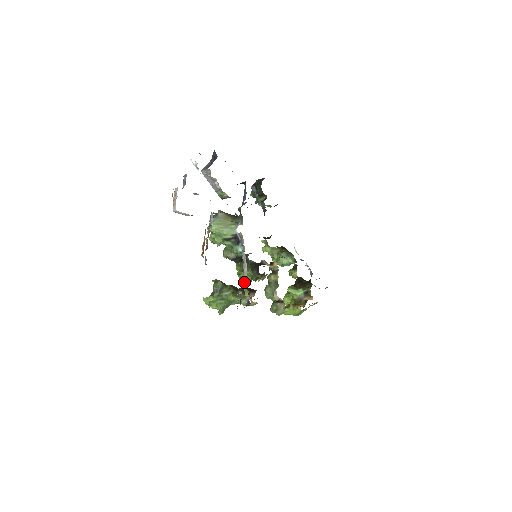
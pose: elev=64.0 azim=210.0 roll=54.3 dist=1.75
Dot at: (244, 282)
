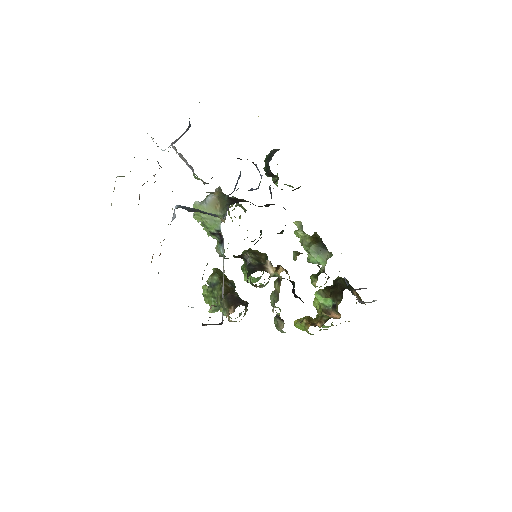
Dot at: (223, 293)
